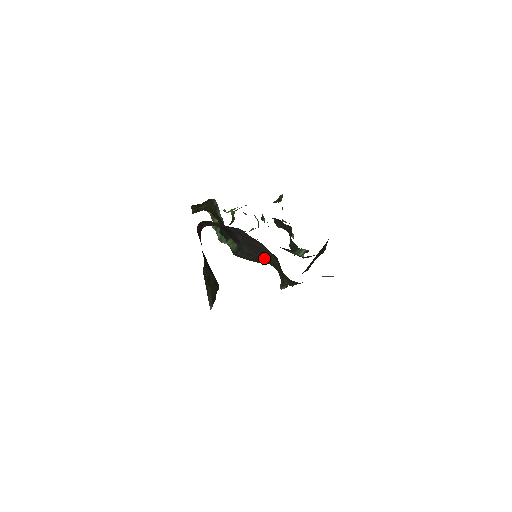
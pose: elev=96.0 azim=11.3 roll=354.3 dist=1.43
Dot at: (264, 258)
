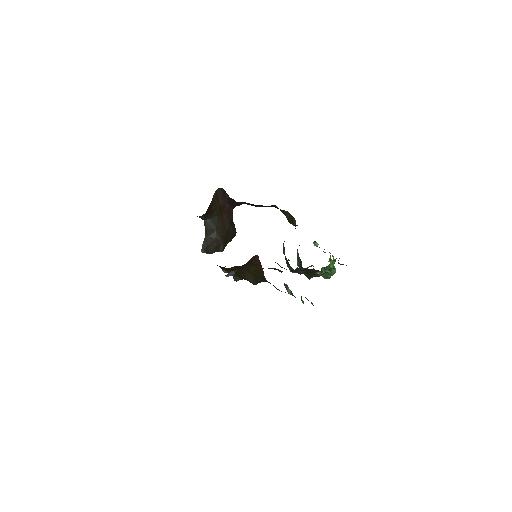
Dot at: occluded
